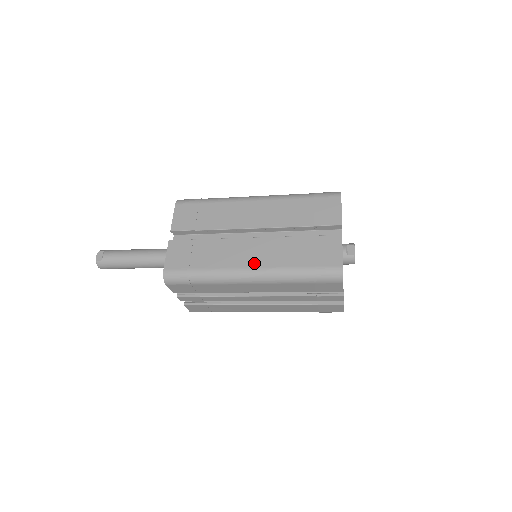
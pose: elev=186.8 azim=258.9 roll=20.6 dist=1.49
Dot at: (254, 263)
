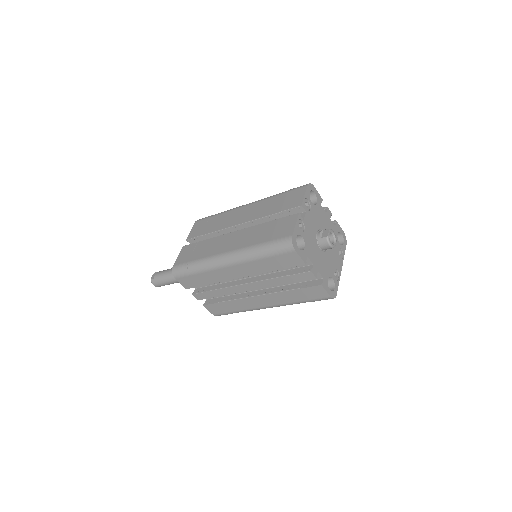
Dot at: (230, 248)
